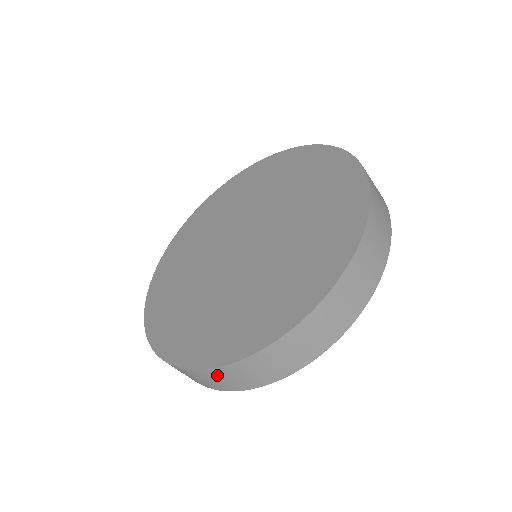
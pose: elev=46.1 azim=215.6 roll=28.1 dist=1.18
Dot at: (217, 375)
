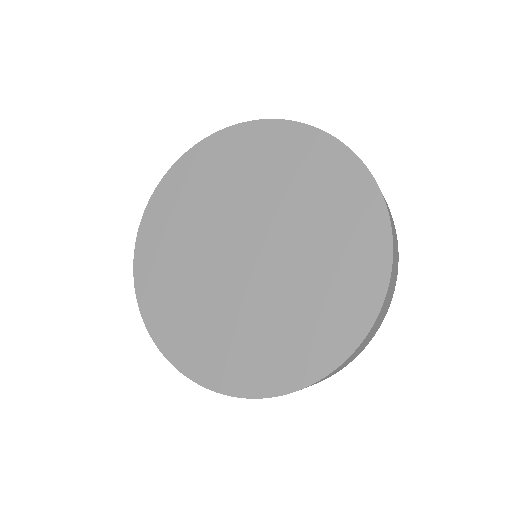
Dot at: occluded
